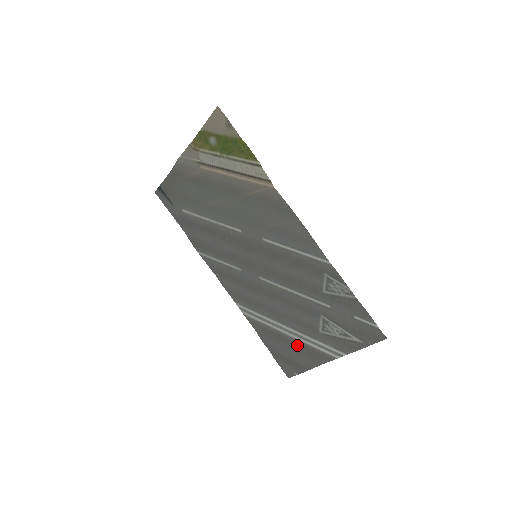
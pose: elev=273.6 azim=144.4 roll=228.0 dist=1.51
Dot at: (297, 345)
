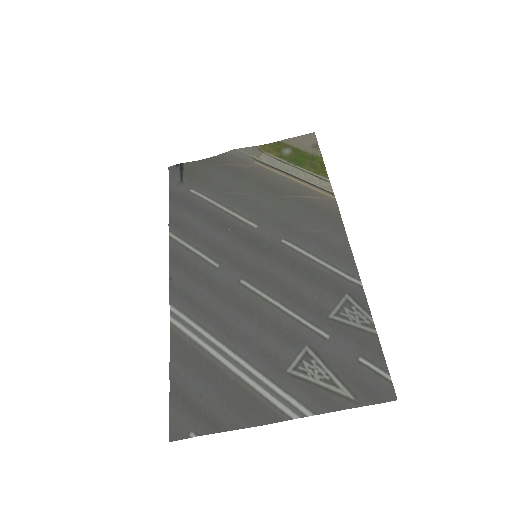
Dot at: (231, 386)
